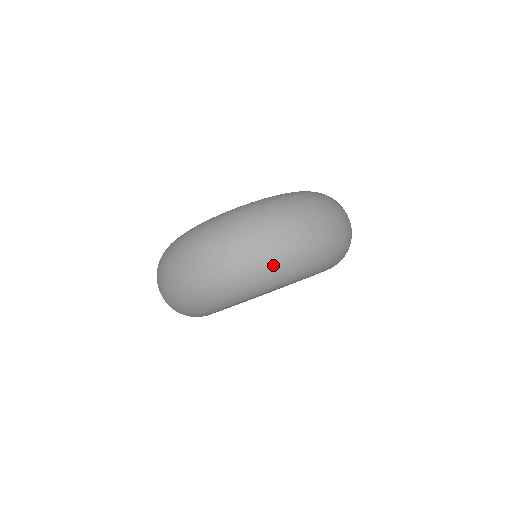
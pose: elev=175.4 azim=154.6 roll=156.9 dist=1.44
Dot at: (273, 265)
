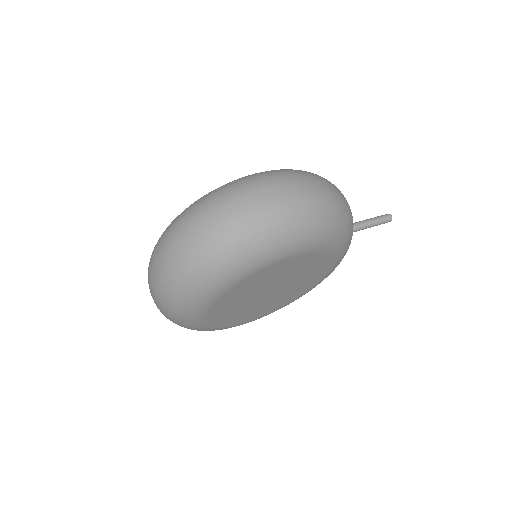
Dot at: (191, 270)
